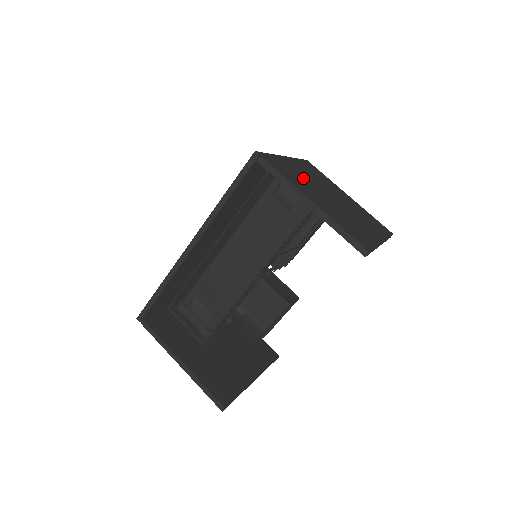
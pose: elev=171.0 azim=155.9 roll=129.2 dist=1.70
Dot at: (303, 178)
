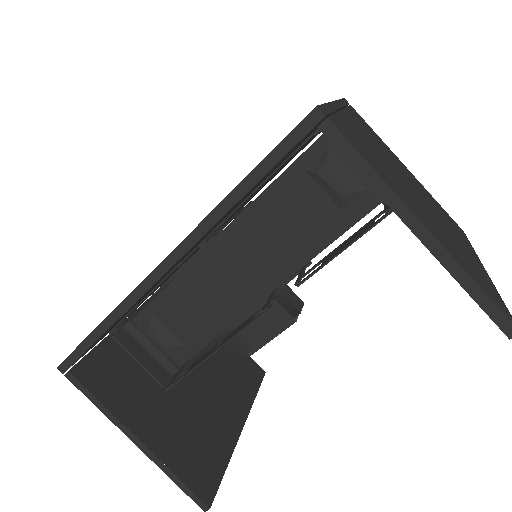
Dot at: (376, 154)
